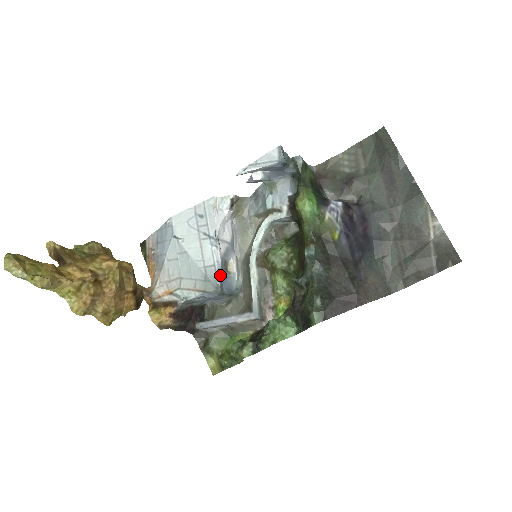
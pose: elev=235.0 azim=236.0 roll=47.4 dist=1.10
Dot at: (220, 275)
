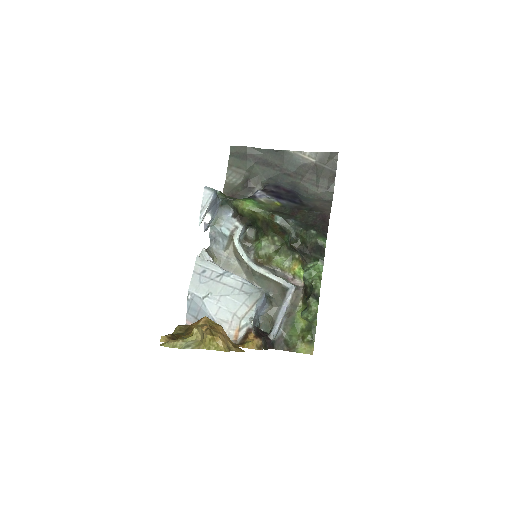
Dot at: (252, 285)
